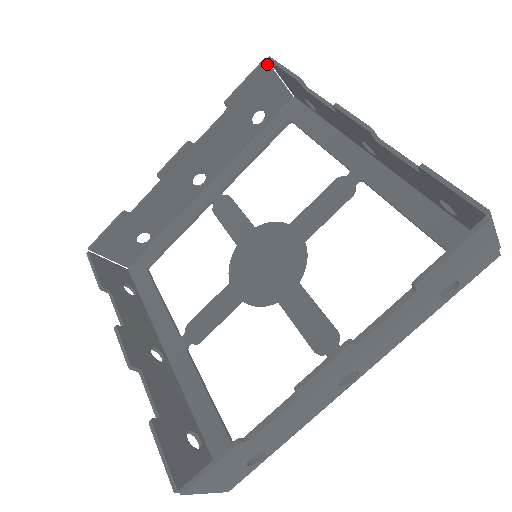
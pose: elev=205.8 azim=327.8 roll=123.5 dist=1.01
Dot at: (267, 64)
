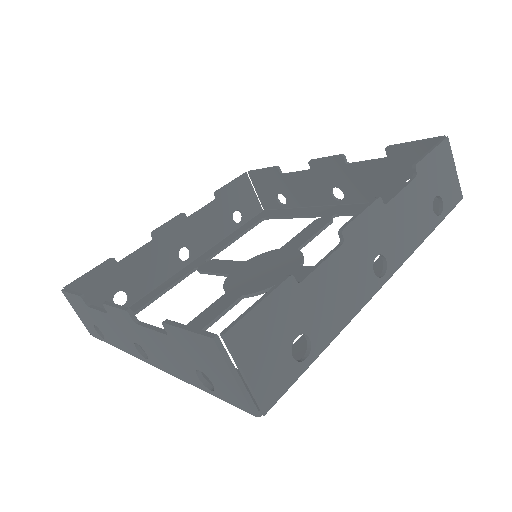
Dot at: (247, 176)
